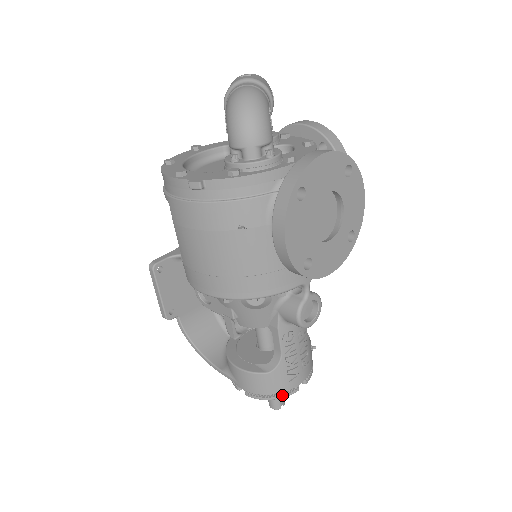
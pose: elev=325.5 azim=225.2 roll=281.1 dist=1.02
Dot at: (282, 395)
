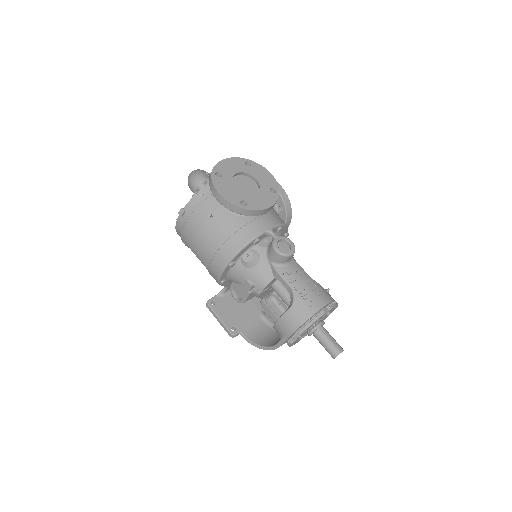
Dot at: (313, 319)
